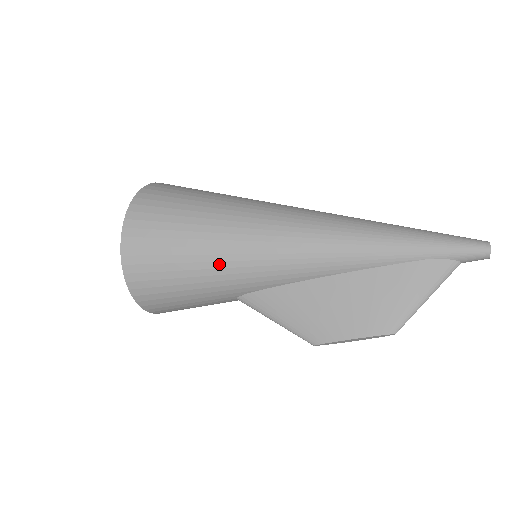
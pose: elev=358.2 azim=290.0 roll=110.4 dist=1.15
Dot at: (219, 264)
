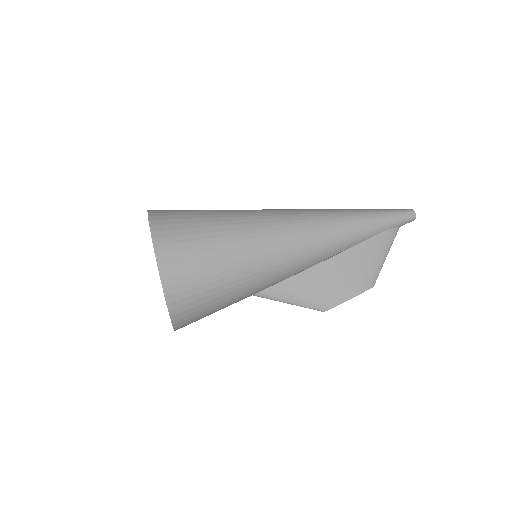
Dot at: (250, 277)
